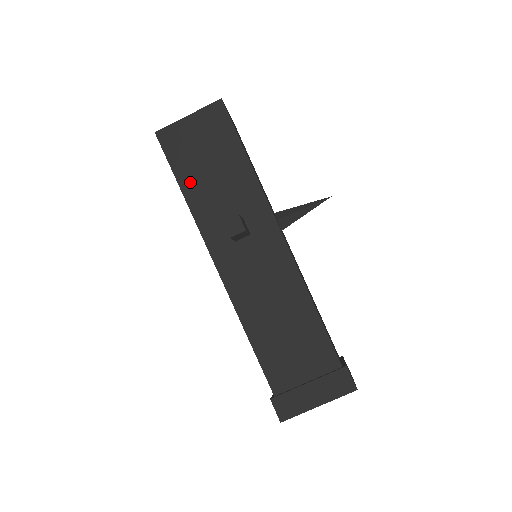
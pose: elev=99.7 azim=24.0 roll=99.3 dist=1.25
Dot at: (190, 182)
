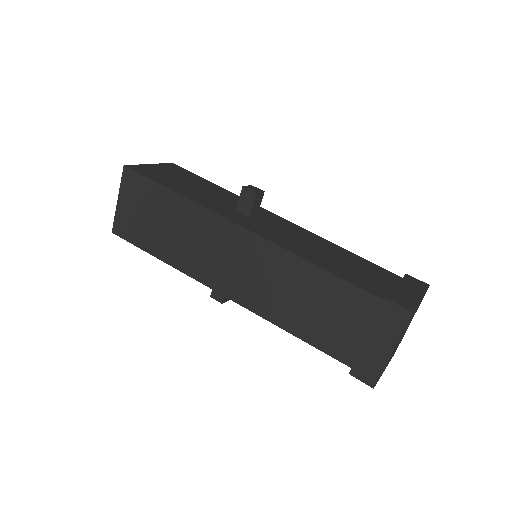
Dot at: (179, 189)
